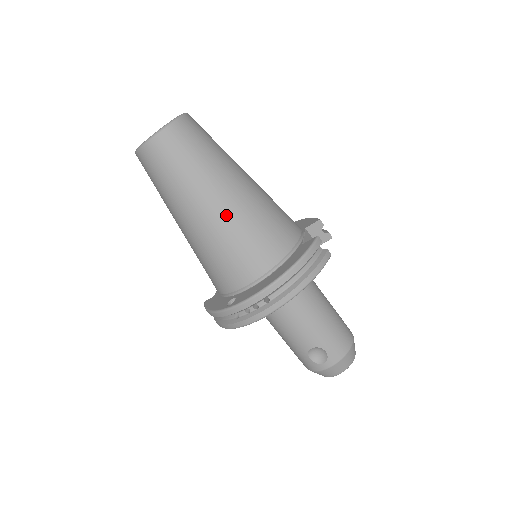
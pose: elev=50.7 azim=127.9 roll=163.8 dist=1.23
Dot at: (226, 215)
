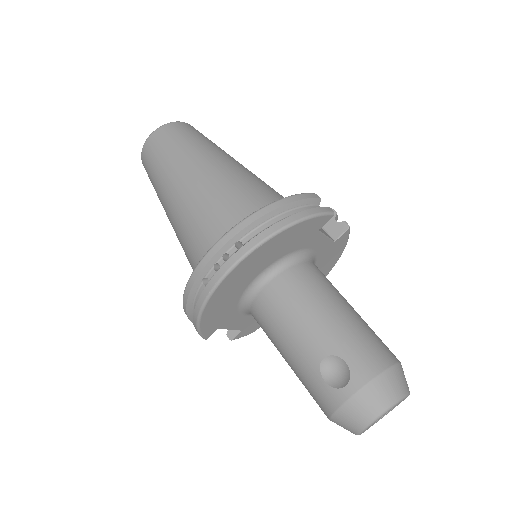
Dot at: (208, 179)
